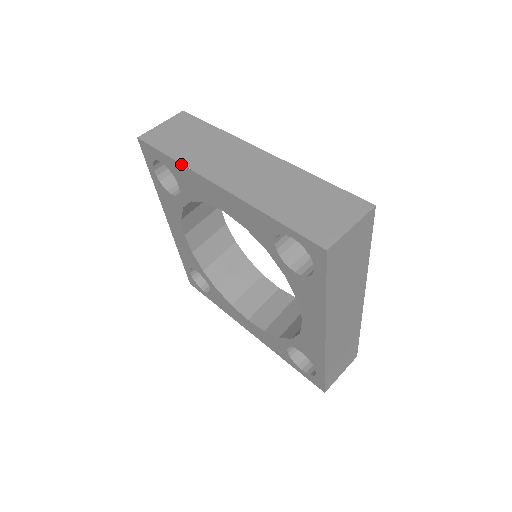
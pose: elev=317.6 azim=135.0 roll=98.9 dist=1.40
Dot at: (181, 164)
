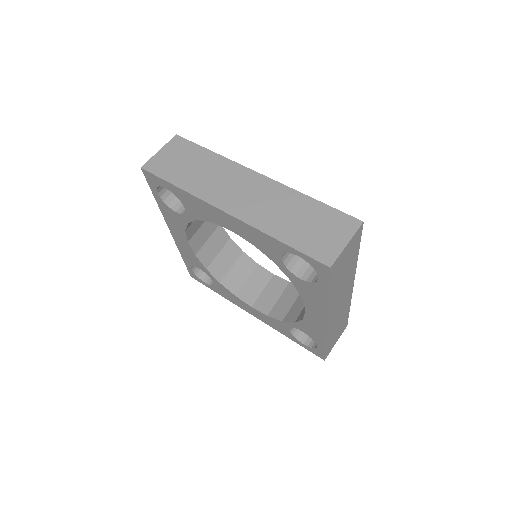
Dot at: (189, 193)
